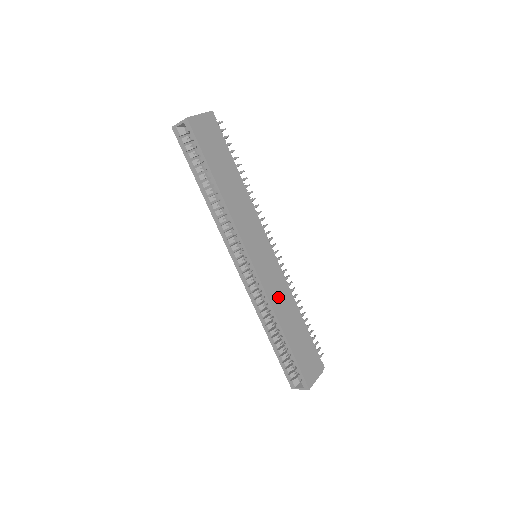
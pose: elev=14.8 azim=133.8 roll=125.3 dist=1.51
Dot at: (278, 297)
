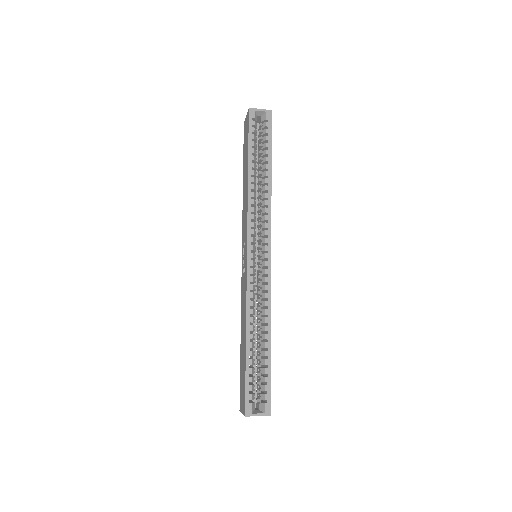
Dot at: occluded
